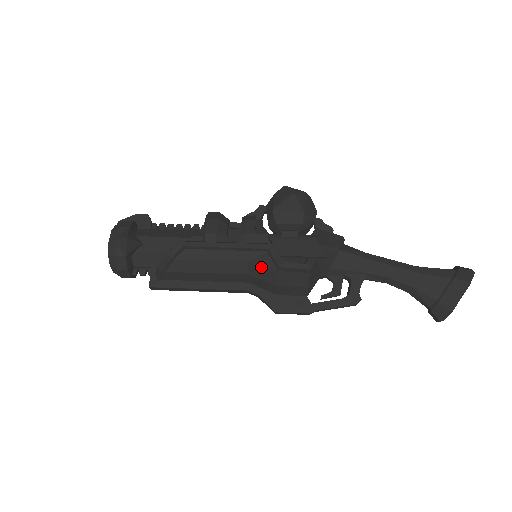
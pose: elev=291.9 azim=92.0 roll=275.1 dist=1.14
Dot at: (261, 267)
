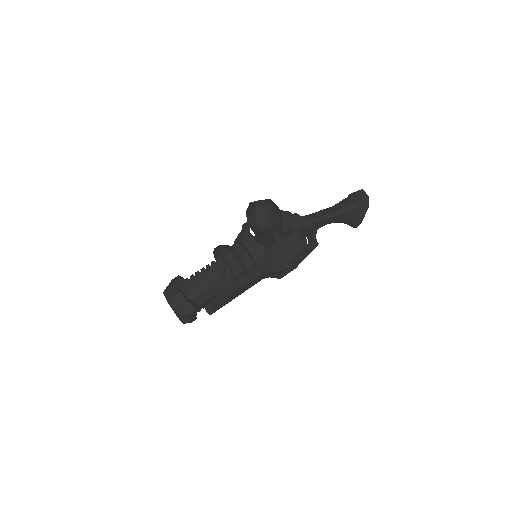
Dot at: (275, 272)
